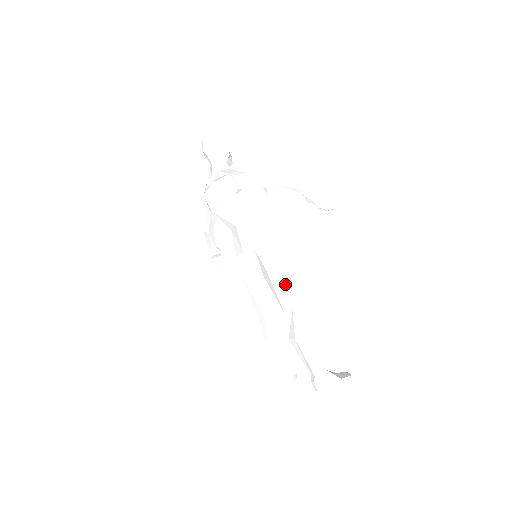
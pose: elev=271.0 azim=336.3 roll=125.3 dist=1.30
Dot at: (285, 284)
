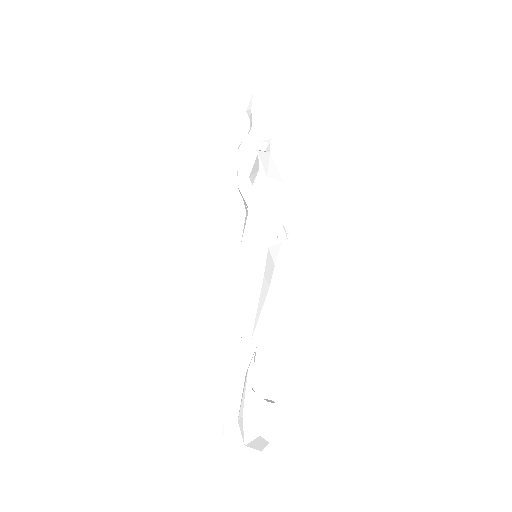
Dot at: (251, 305)
